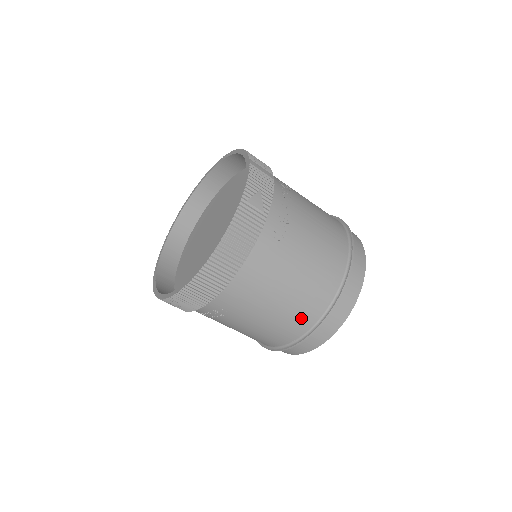
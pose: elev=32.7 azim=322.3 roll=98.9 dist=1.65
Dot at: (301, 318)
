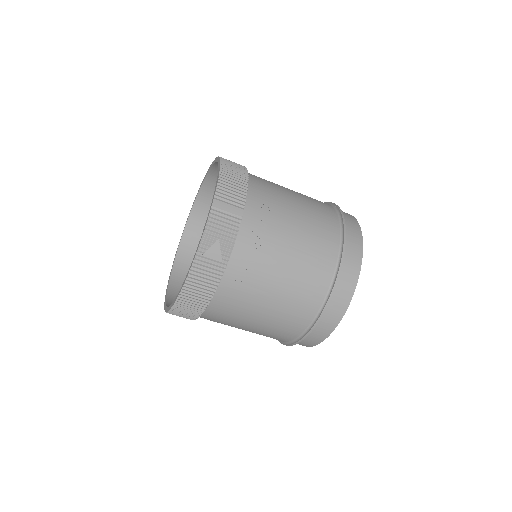
Dot at: (281, 334)
